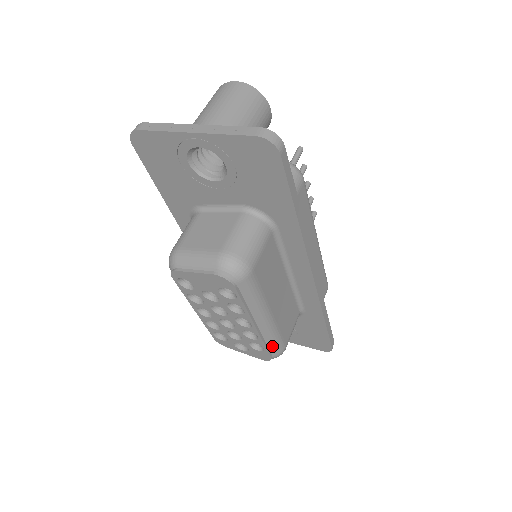
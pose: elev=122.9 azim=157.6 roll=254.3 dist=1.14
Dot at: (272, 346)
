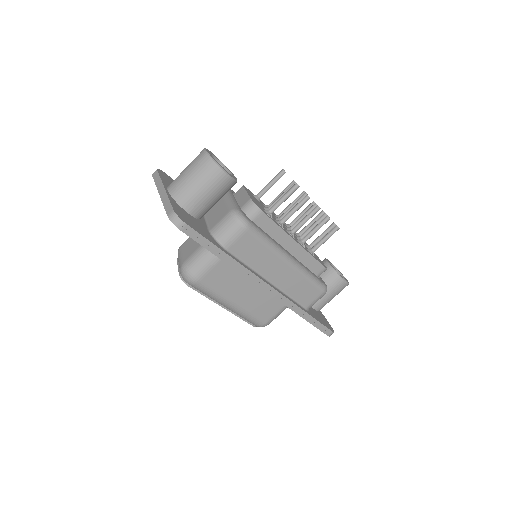
Dot at: (249, 320)
